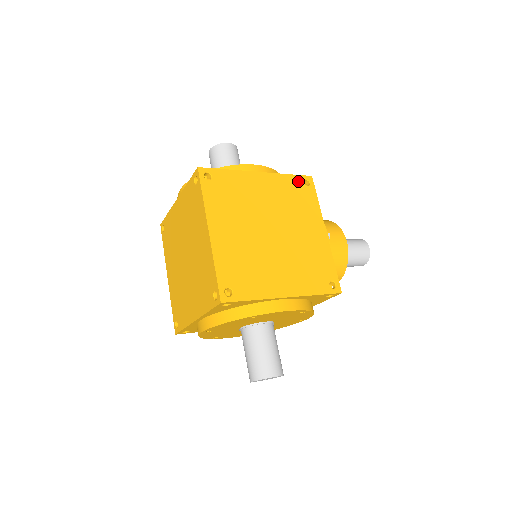
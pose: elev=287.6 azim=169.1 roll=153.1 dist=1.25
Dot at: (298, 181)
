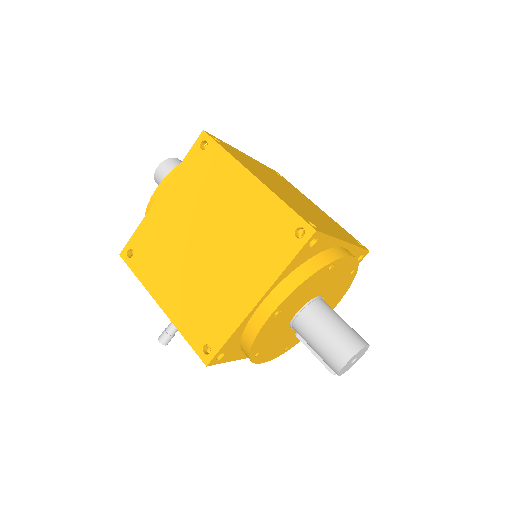
Dot at: (273, 171)
